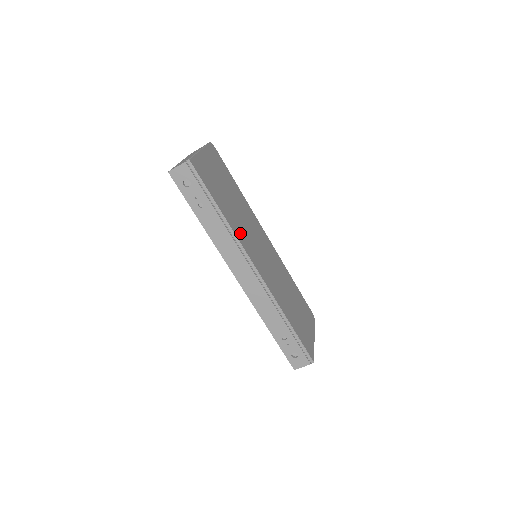
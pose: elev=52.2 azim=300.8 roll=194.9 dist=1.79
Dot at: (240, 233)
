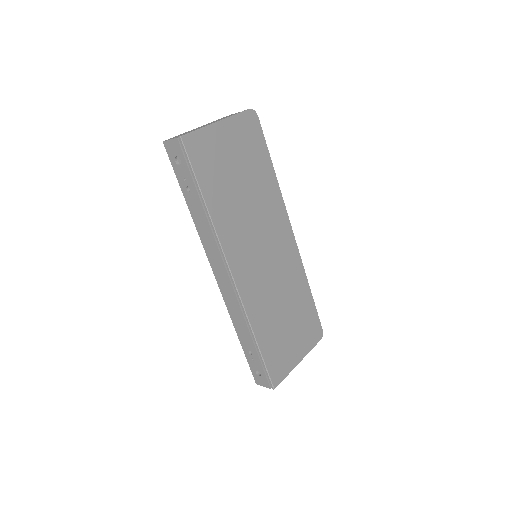
Dot at: (230, 231)
